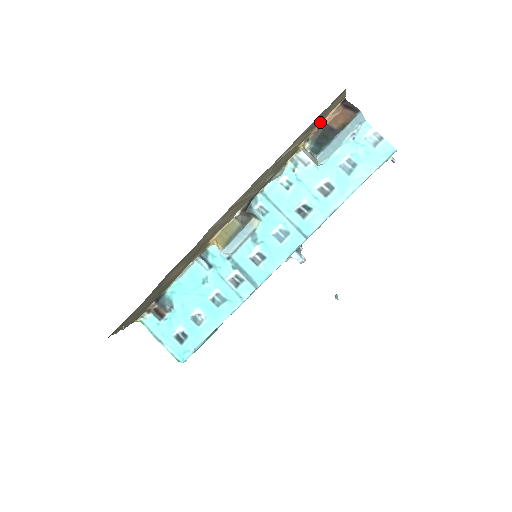
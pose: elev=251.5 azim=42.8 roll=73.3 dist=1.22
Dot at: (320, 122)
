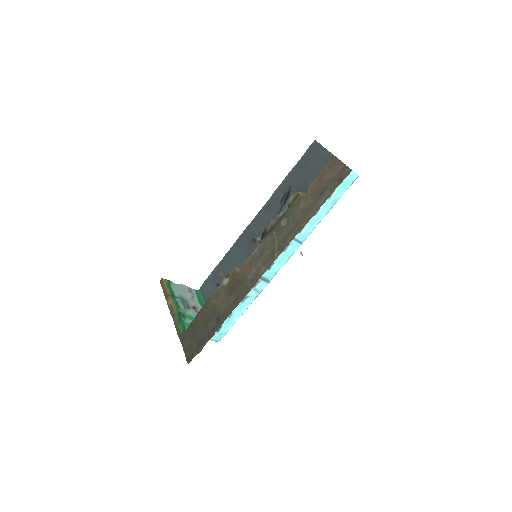
Dot at: (320, 179)
